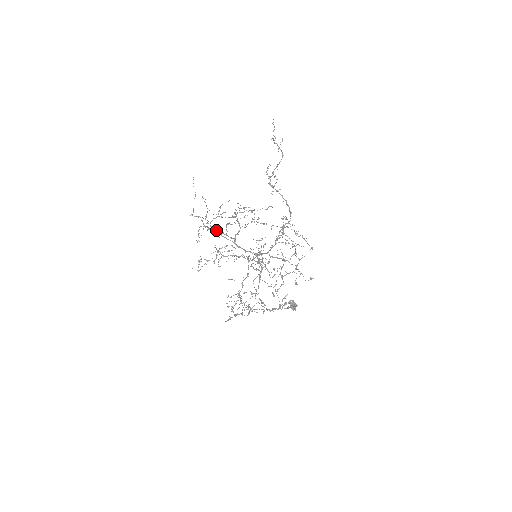
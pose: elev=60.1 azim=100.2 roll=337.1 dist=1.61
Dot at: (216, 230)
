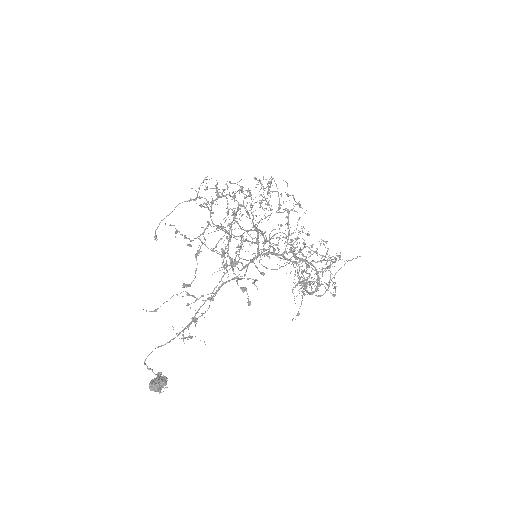
Dot at: occluded
